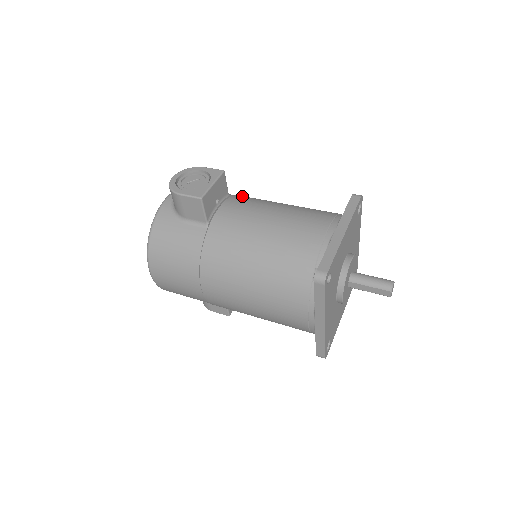
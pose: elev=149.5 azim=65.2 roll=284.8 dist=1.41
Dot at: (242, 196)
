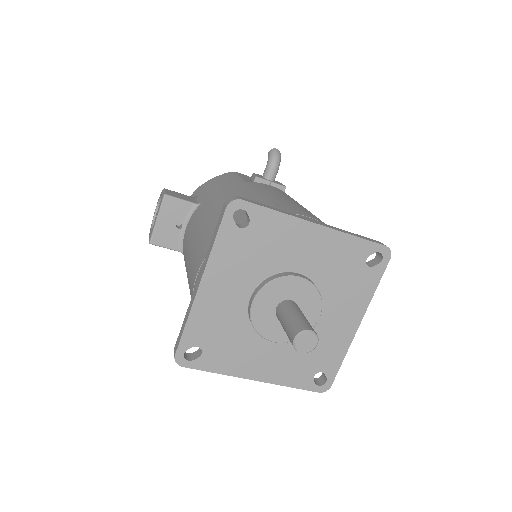
Dot at: (209, 198)
